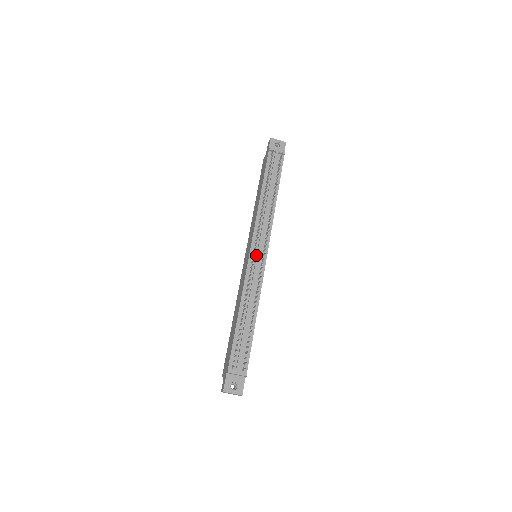
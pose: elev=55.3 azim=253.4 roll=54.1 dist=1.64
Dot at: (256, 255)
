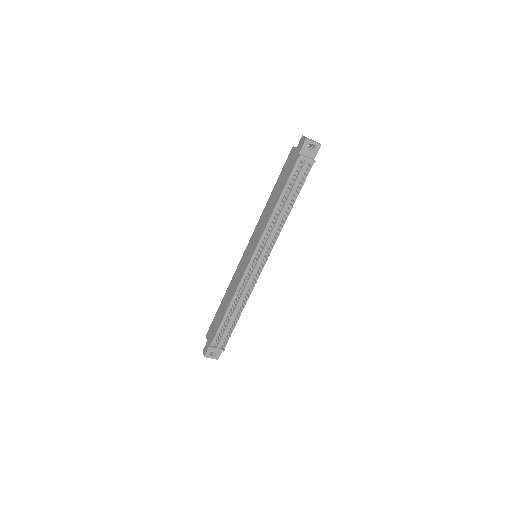
Dot at: (255, 263)
